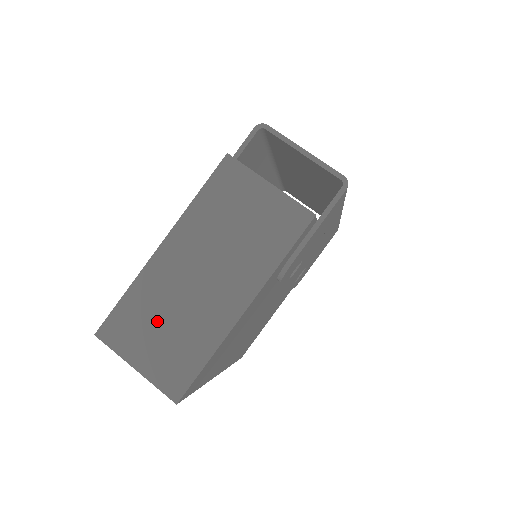
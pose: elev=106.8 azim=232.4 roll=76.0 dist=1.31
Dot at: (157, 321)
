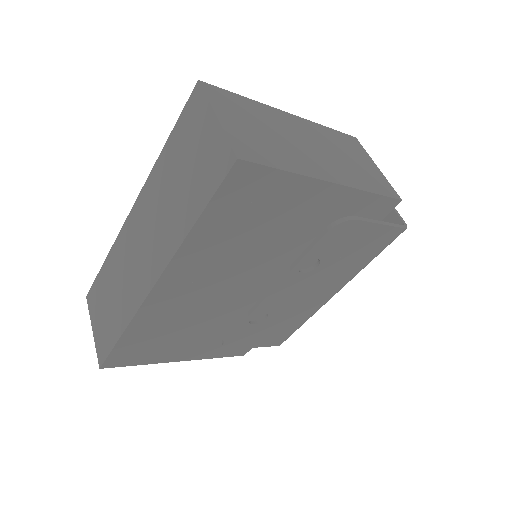
Dot at: (259, 124)
